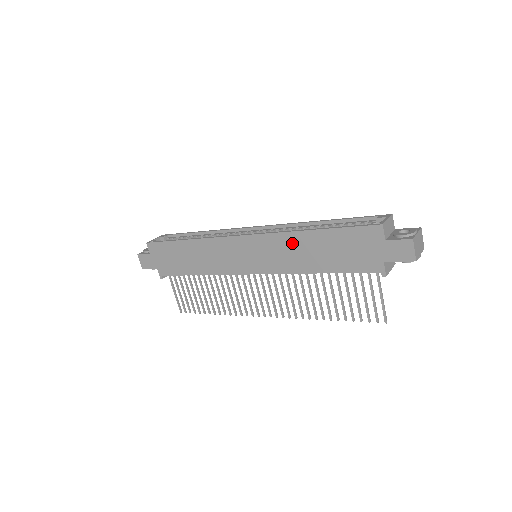
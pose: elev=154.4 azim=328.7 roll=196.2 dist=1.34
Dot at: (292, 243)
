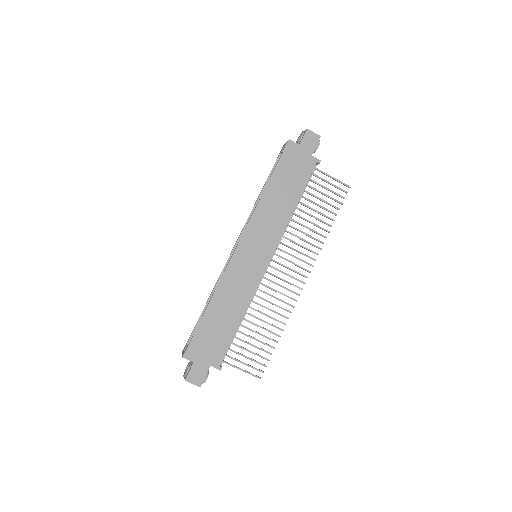
Dot at: (266, 209)
